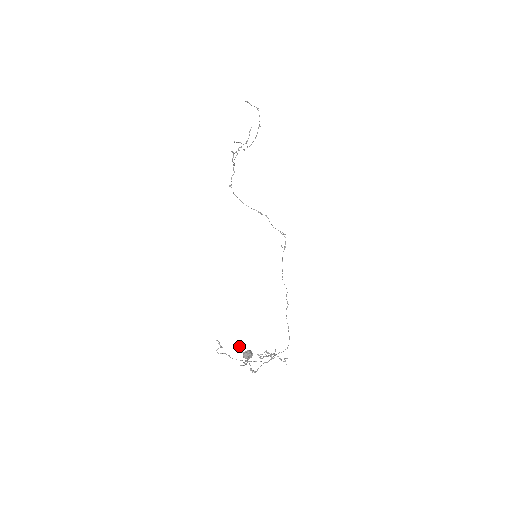
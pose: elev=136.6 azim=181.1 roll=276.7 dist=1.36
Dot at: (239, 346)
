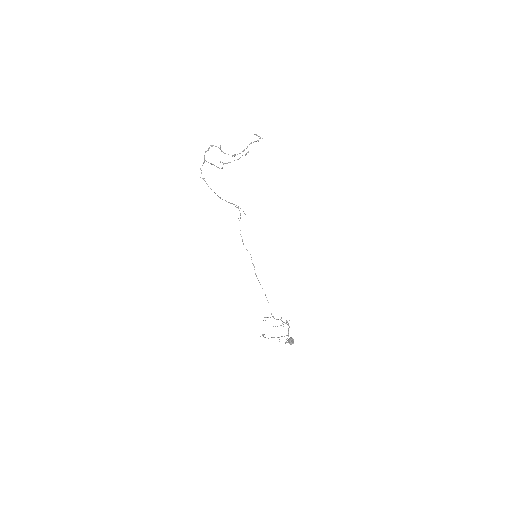
Dot at: (293, 342)
